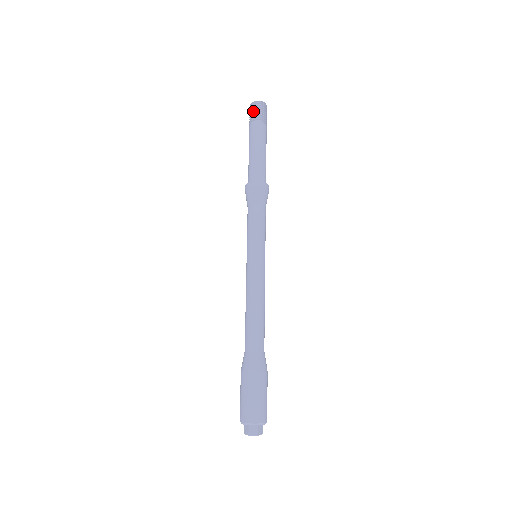
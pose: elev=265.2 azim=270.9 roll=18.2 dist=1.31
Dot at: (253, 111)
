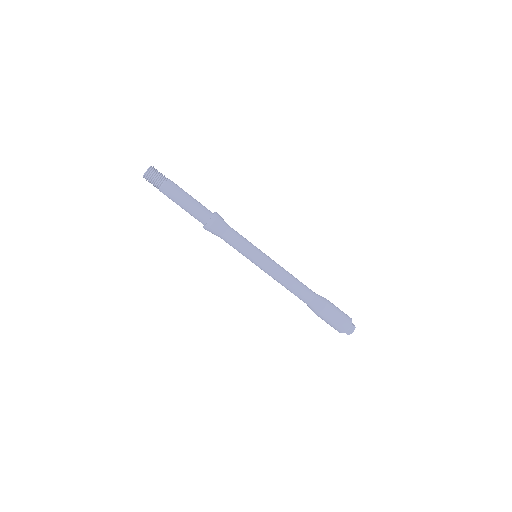
Dot at: (153, 179)
